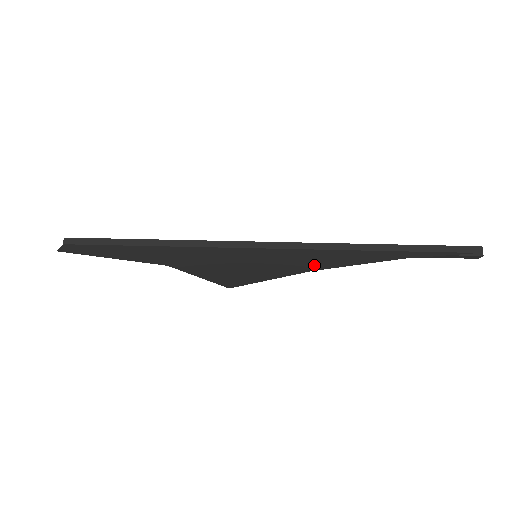
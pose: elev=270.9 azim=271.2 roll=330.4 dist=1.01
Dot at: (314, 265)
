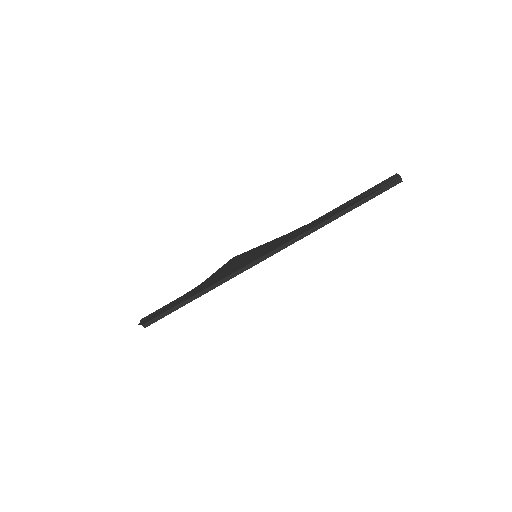
Dot at: occluded
